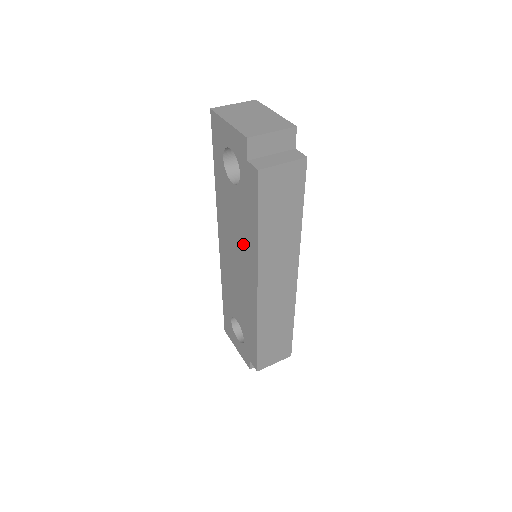
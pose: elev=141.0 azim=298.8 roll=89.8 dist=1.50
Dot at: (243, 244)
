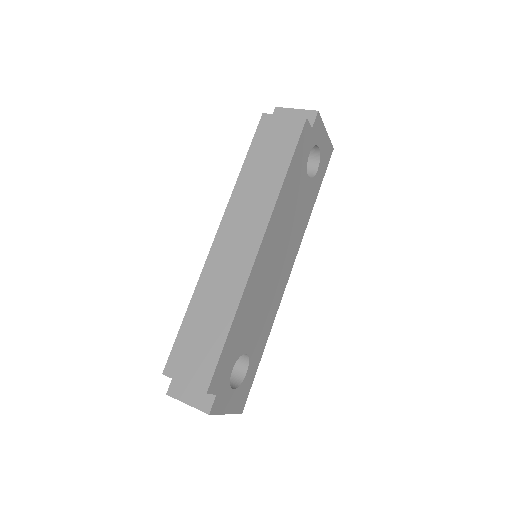
Dot at: occluded
